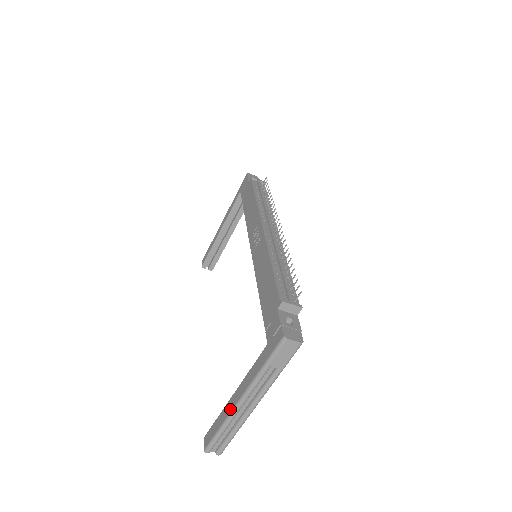
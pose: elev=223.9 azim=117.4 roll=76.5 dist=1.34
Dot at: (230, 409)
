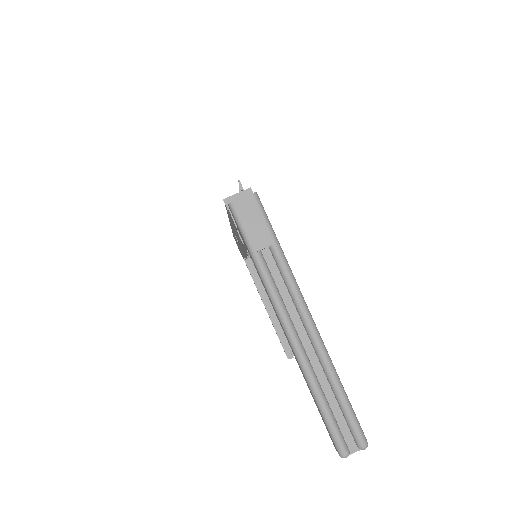
Dot at: occluded
